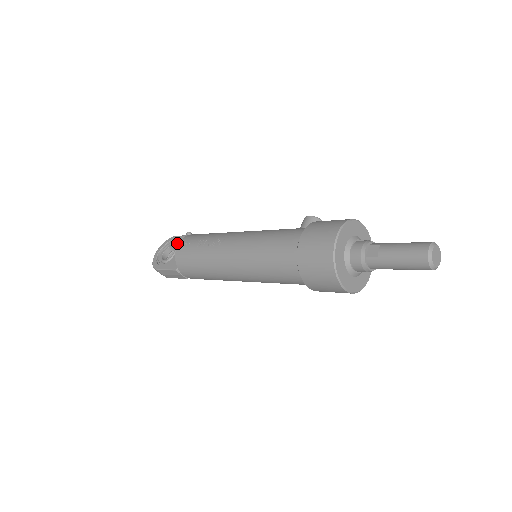
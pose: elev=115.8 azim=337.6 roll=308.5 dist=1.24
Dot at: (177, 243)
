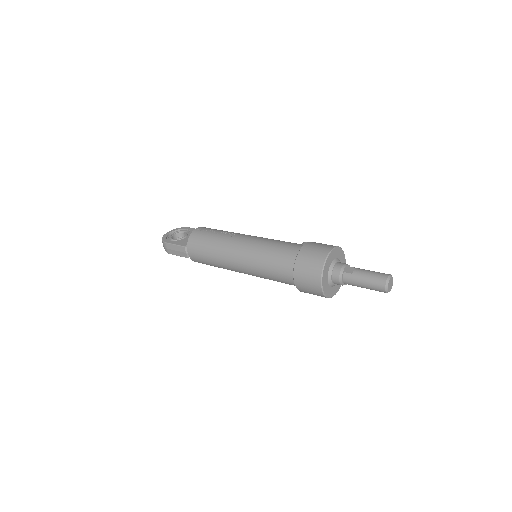
Dot at: (188, 232)
